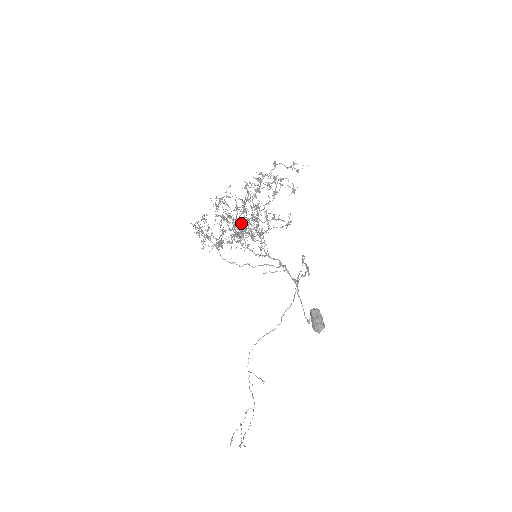
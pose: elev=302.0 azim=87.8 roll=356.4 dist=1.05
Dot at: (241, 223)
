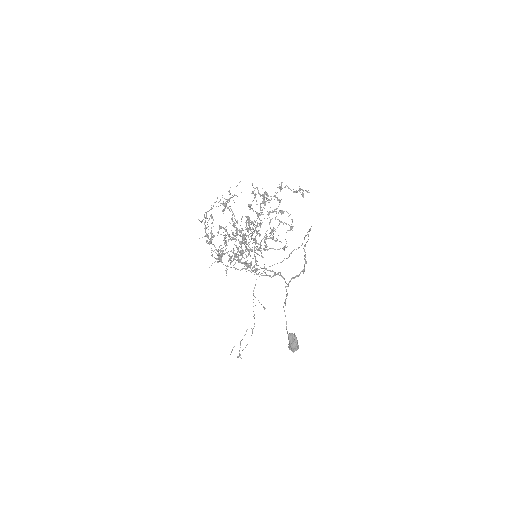
Dot at: occluded
